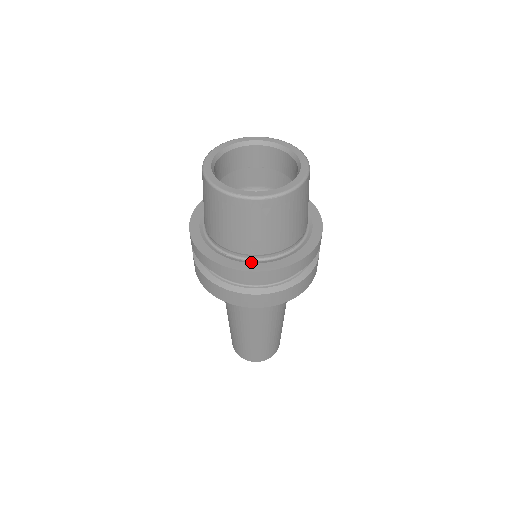
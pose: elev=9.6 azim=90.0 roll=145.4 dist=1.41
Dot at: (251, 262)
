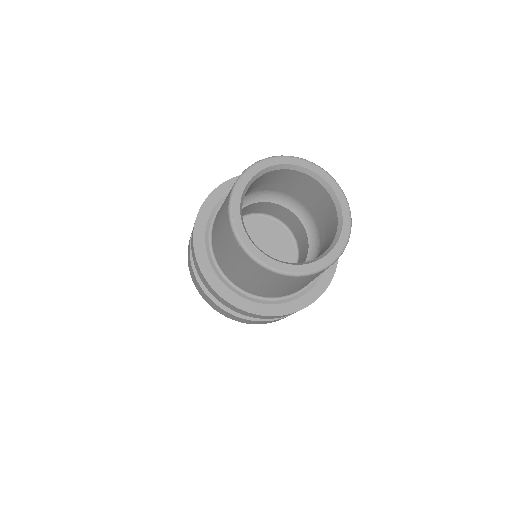
Dot at: (282, 302)
